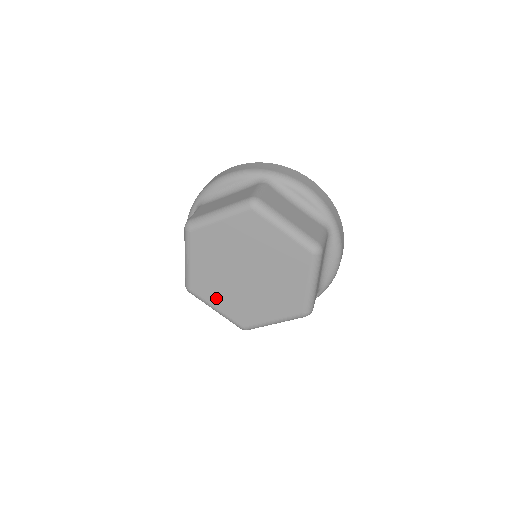
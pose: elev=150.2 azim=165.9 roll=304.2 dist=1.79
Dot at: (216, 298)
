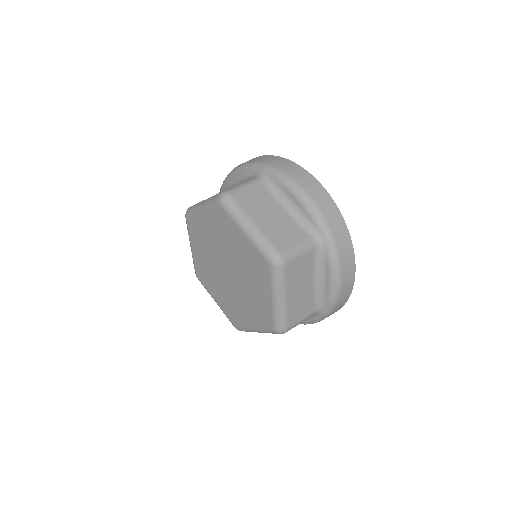
Dot at: (197, 245)
